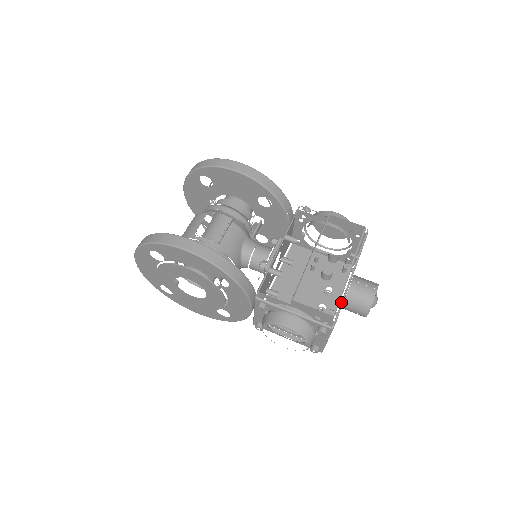
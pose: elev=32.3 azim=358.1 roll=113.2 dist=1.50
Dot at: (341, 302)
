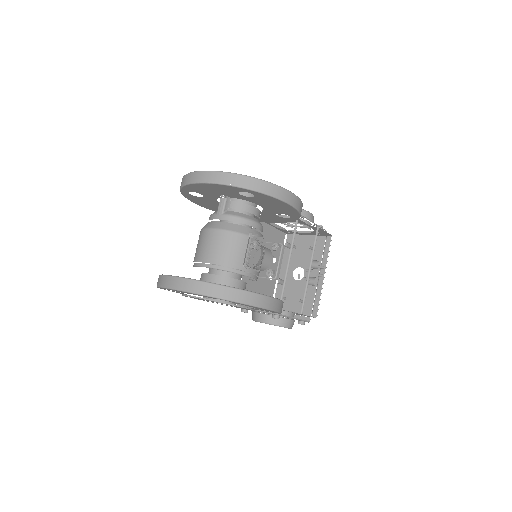
Dot at: (315, 301)
